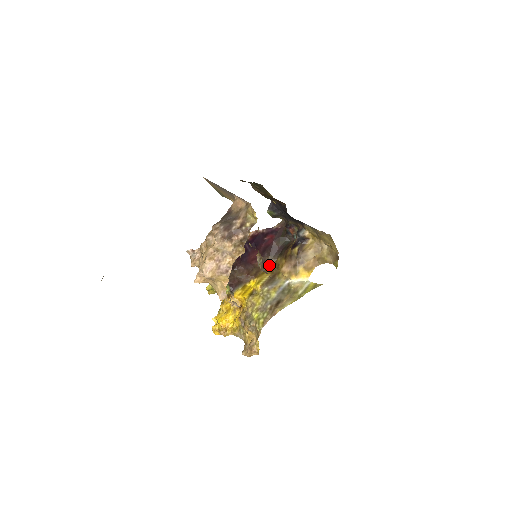
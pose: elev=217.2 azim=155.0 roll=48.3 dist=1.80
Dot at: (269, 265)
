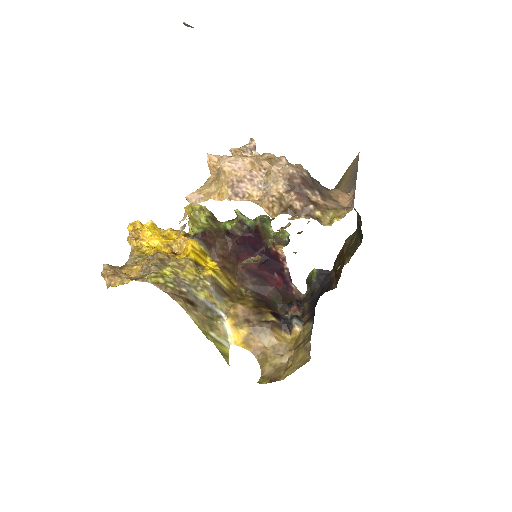
Dot at: (240, 286)
